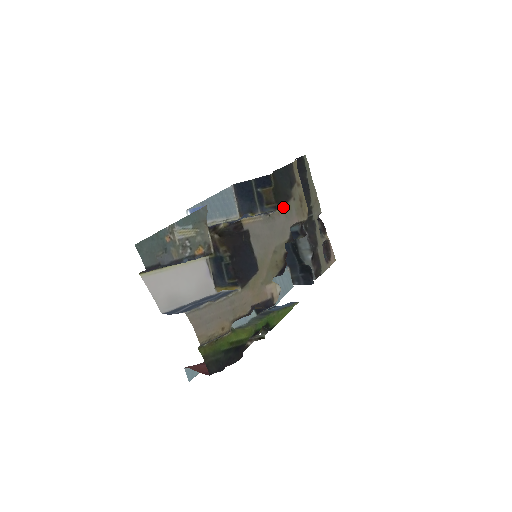
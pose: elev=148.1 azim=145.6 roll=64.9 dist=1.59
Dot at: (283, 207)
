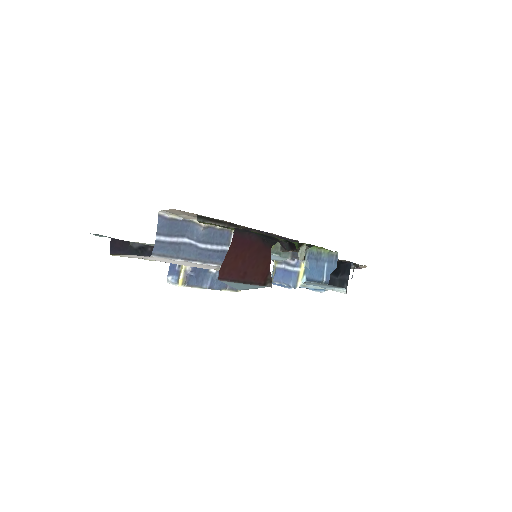
Dot at: occluded
